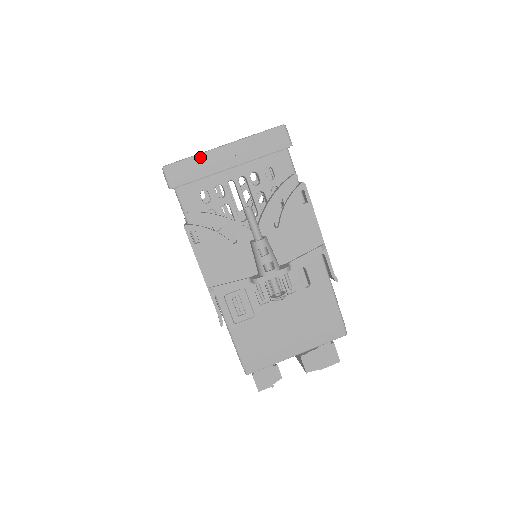
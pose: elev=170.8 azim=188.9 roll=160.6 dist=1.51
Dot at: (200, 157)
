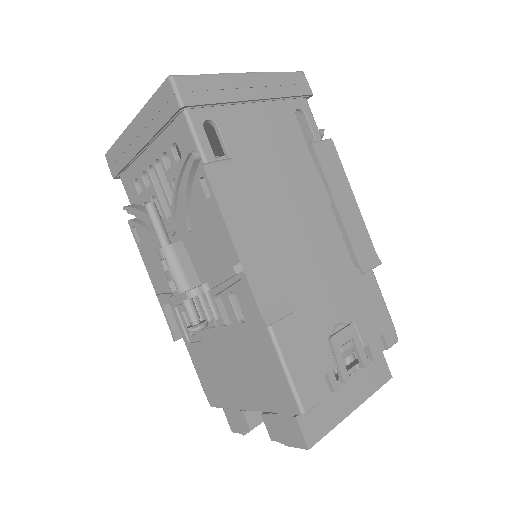
Dot at: (121, 139)
